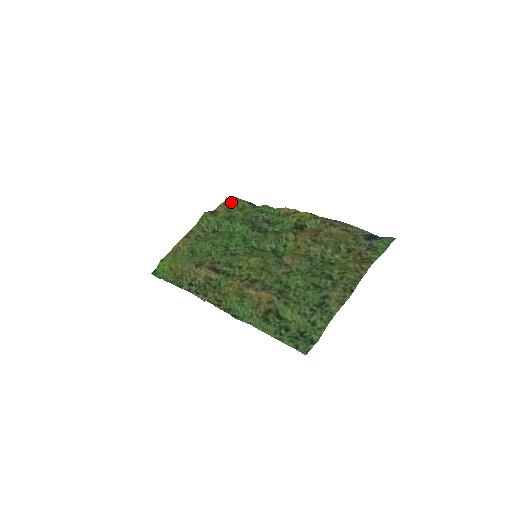
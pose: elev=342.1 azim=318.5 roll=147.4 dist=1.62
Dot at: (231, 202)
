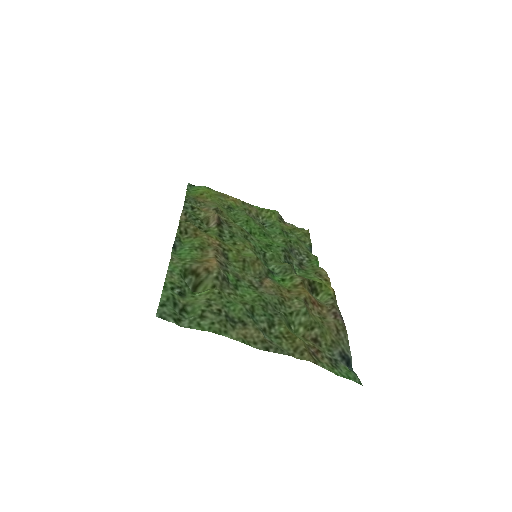
Dot at: (302, 231)
